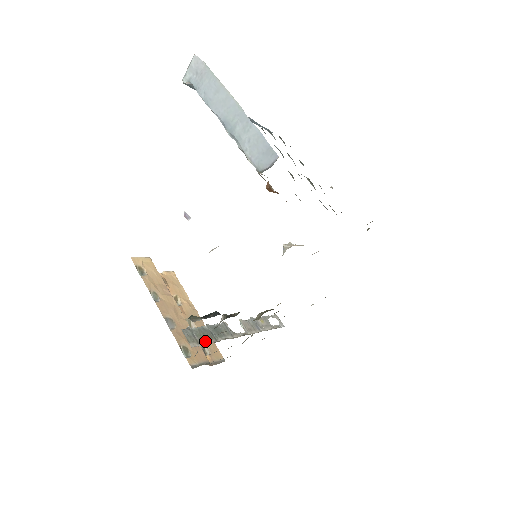
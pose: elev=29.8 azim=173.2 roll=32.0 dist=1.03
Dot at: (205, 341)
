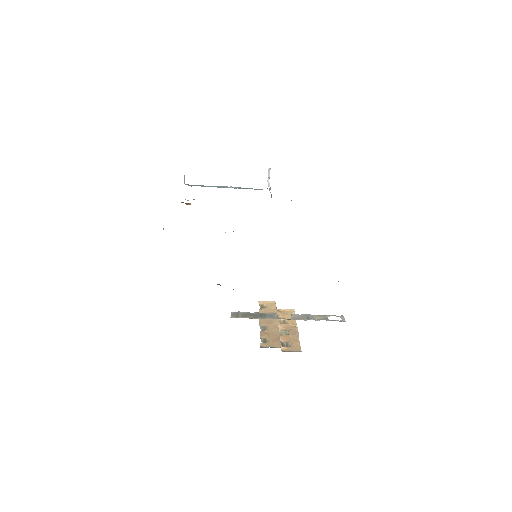
Dot at: (245, 317)
